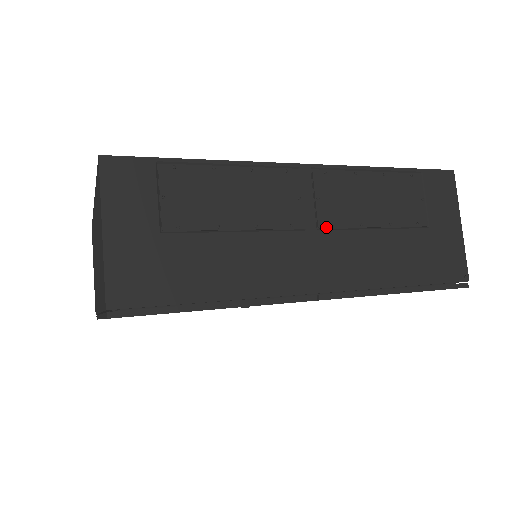
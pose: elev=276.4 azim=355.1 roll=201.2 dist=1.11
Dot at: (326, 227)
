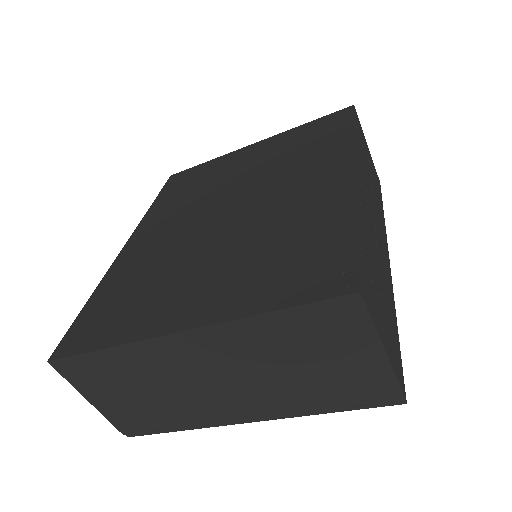
Dot at: (373, 209)
